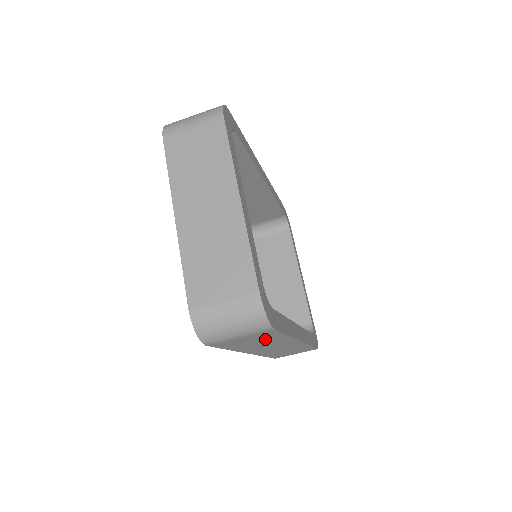
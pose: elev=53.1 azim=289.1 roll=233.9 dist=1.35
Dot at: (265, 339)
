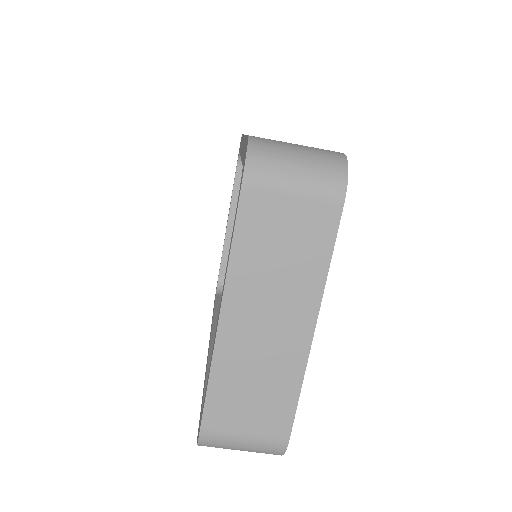
Dot at: occluded
